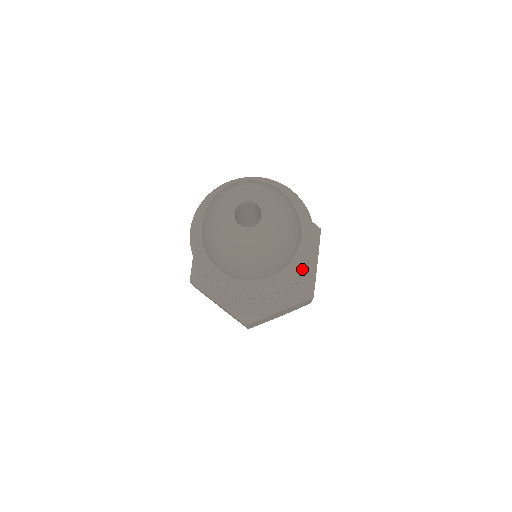
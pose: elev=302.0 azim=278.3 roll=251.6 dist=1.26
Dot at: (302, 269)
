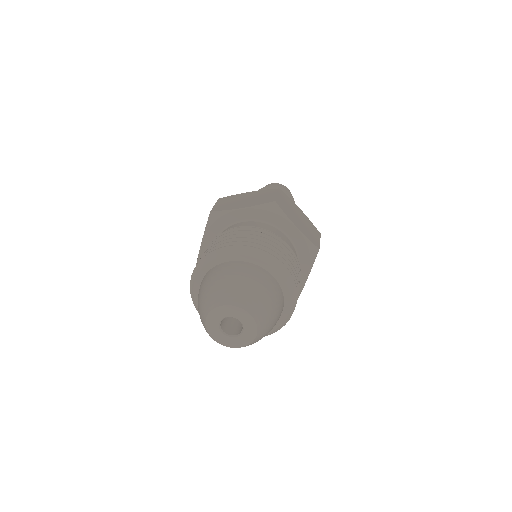
Dot at: occluded
